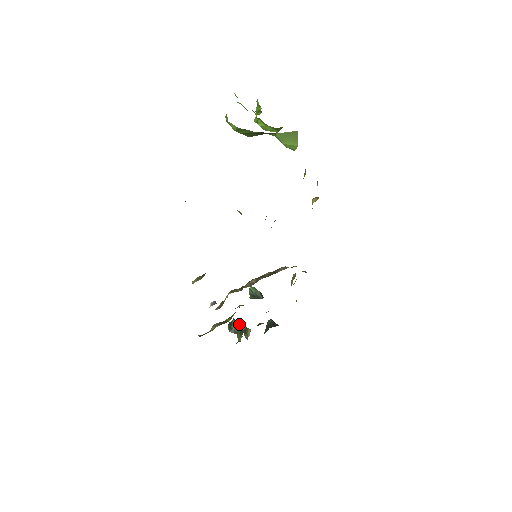
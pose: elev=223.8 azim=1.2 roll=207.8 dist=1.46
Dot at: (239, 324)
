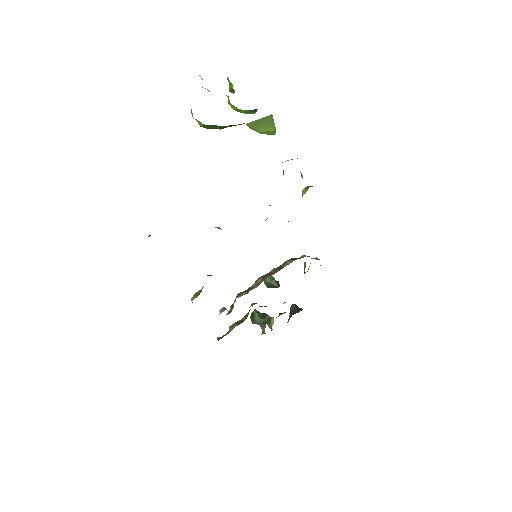
Dot at: (261, 314)
